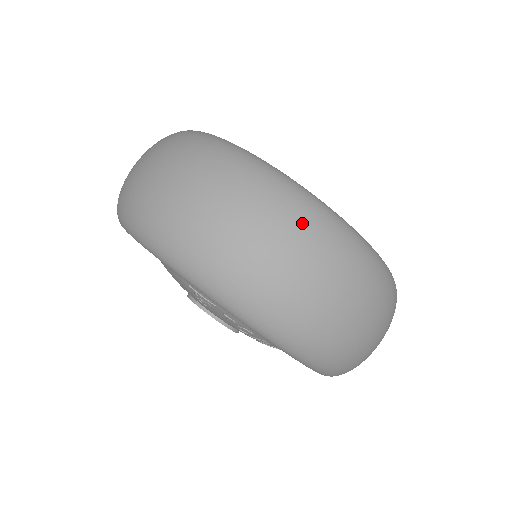
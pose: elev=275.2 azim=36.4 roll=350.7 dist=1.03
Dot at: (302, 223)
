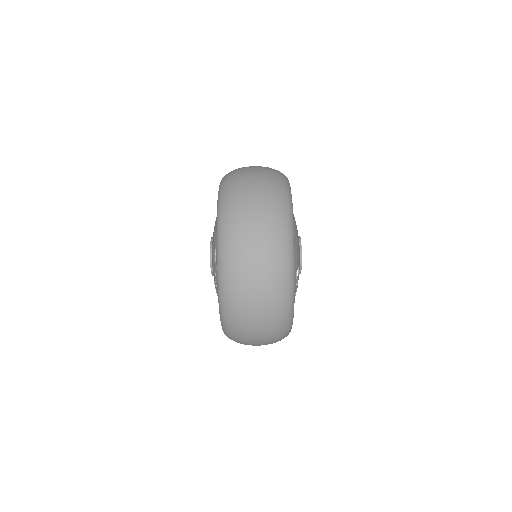
Dot at: (277, 289)
